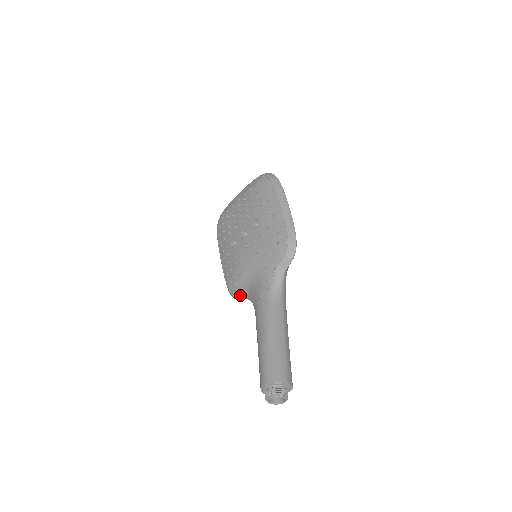
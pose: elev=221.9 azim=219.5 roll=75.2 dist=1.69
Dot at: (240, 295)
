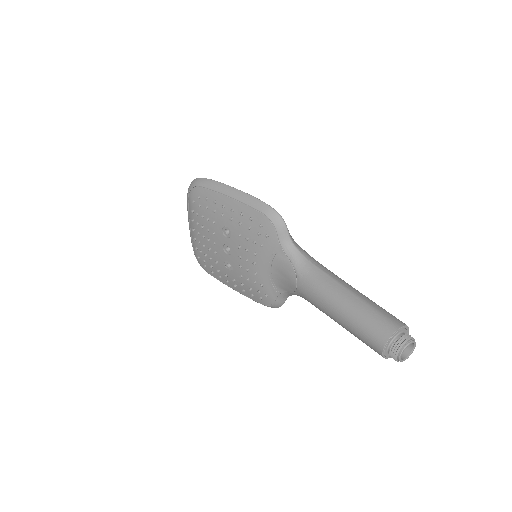
Dot at: (280, 300)
